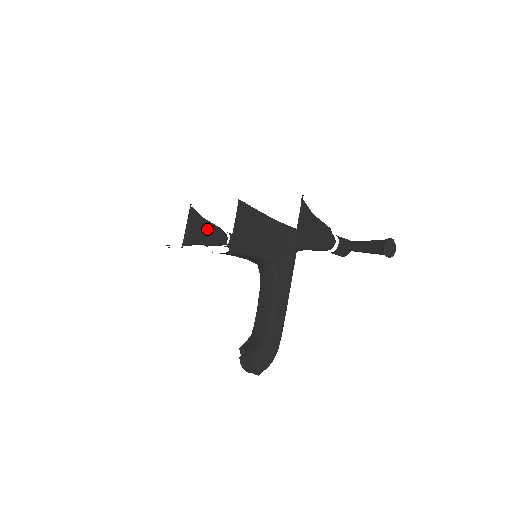
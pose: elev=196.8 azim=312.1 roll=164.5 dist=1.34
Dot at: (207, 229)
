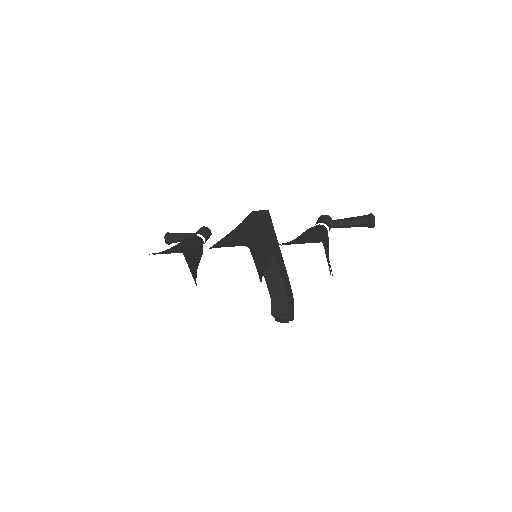
Dot at: (194, 252)
